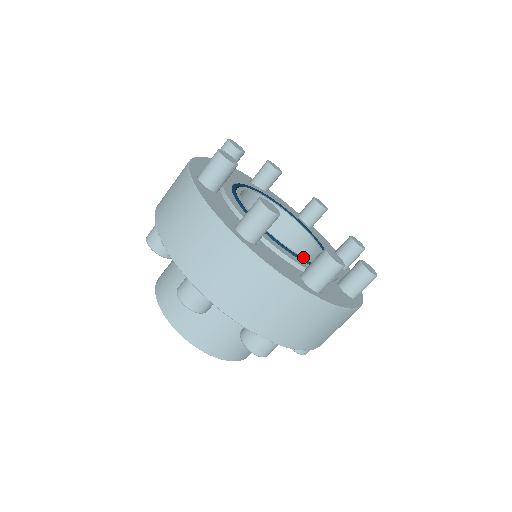
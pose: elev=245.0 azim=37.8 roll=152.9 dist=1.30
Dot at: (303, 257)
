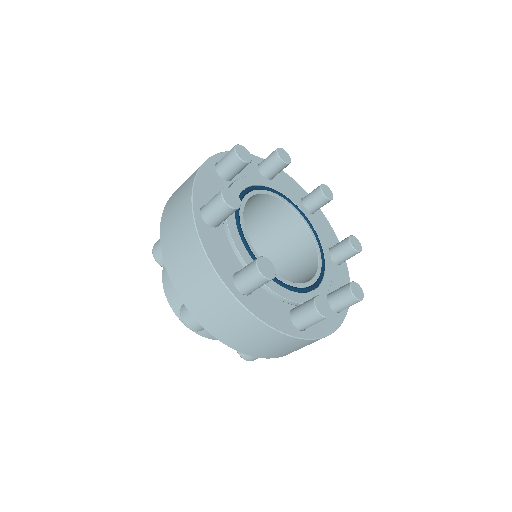
Dot at: occluded
